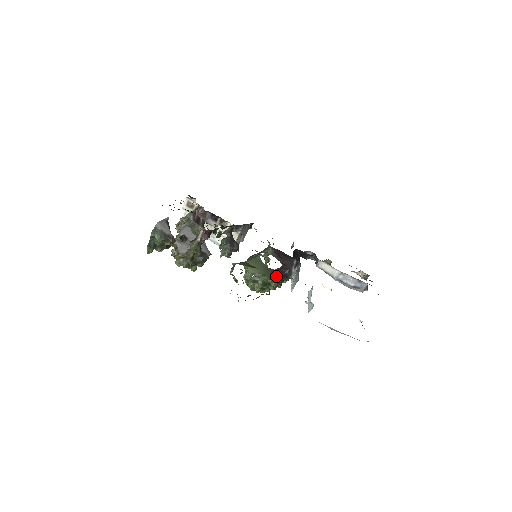
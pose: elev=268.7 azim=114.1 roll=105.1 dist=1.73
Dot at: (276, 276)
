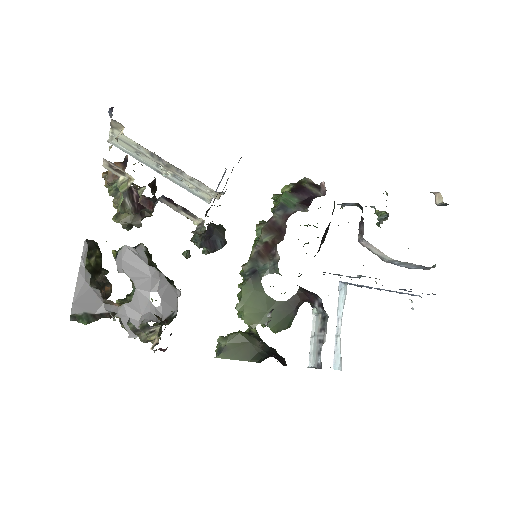
Dot at: (288, 318)
